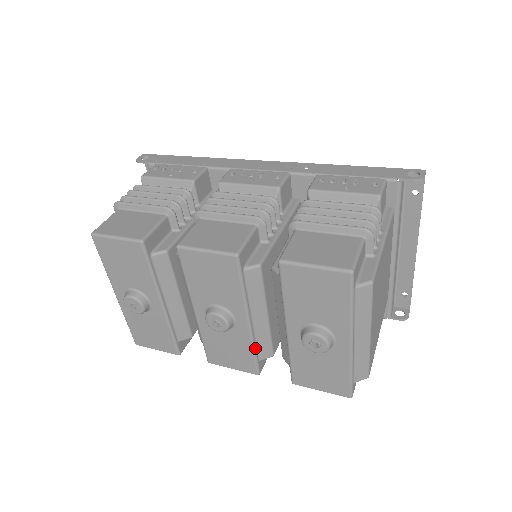
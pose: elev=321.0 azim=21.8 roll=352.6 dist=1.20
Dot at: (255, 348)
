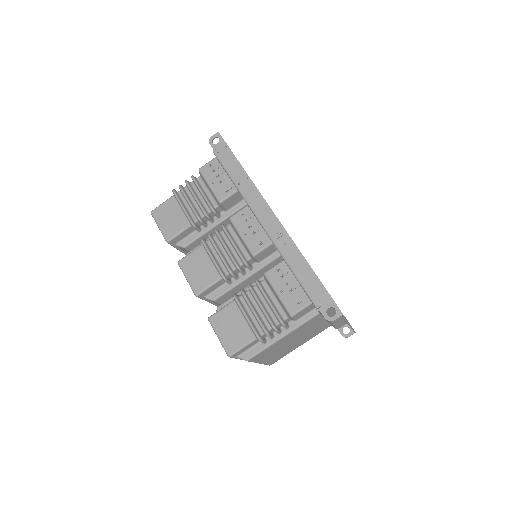
Dot at: occluded
